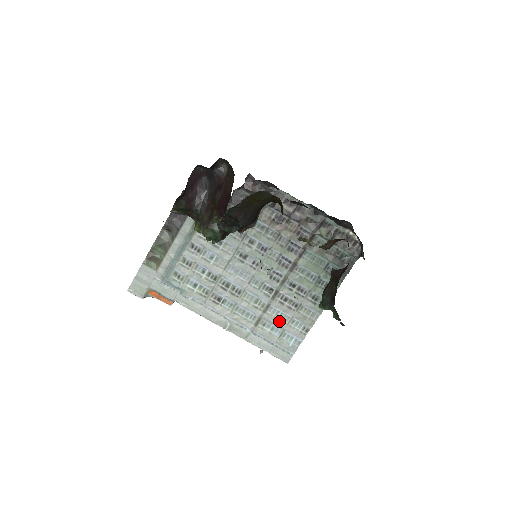
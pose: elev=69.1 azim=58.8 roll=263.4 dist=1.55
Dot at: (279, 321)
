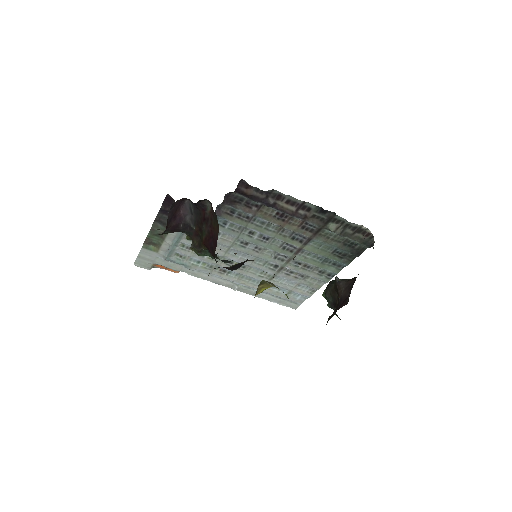
Dot at: (286, 285)
